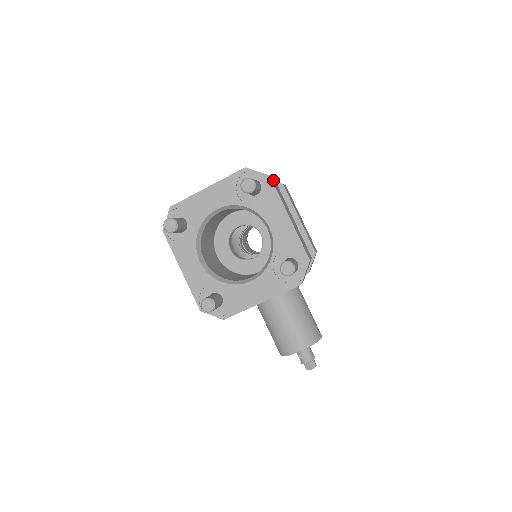
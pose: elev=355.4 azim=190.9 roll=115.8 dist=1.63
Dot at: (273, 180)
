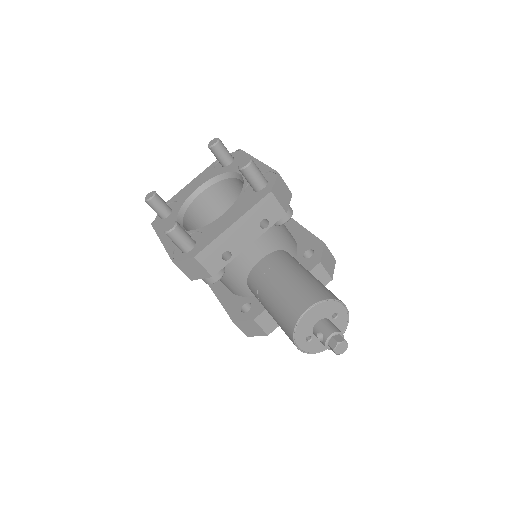
Dot at: occluded
